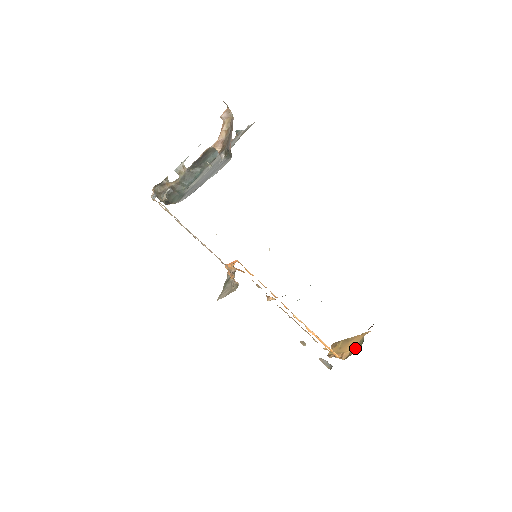
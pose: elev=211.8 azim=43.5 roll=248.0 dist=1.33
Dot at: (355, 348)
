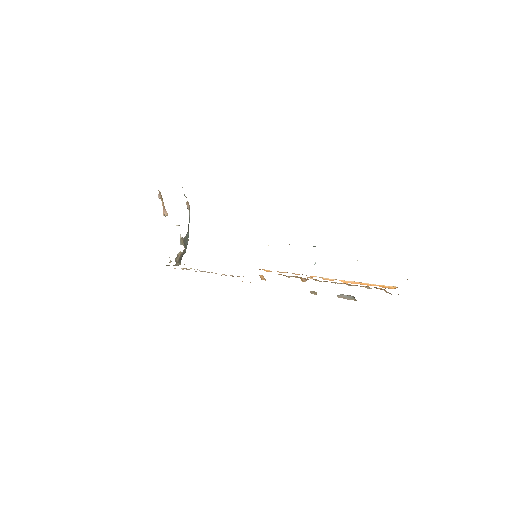
Dot at: occluded
